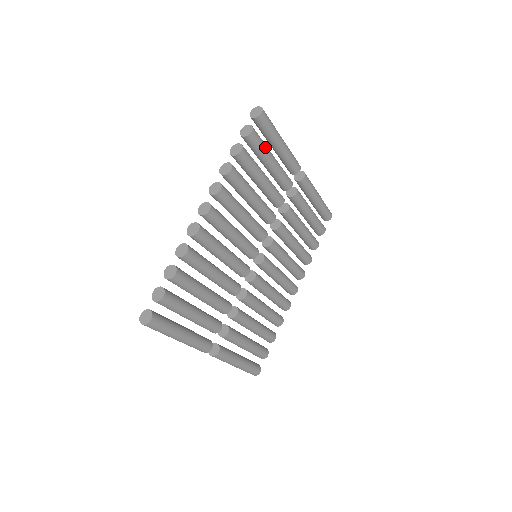
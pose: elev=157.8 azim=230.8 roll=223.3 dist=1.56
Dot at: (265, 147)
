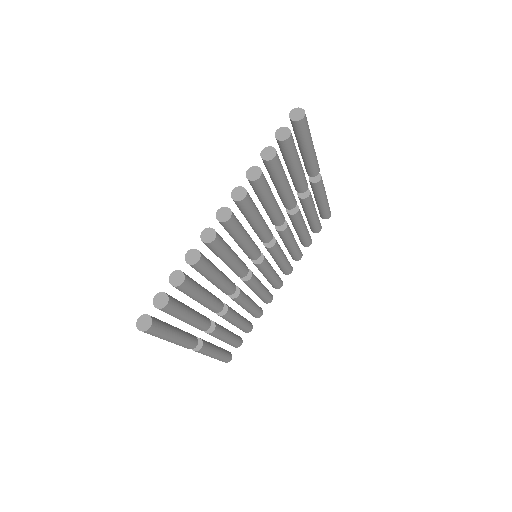
Dot at: (296, 152)
